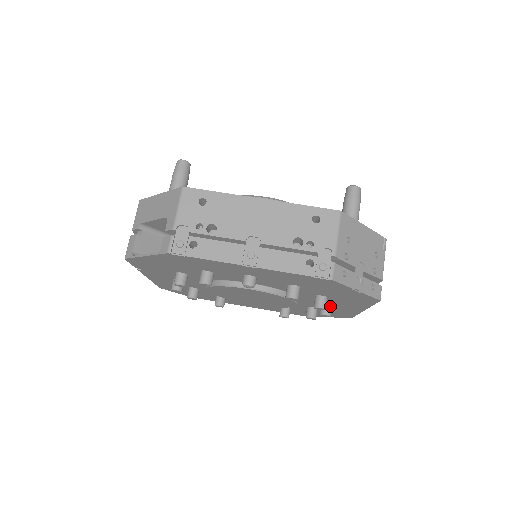
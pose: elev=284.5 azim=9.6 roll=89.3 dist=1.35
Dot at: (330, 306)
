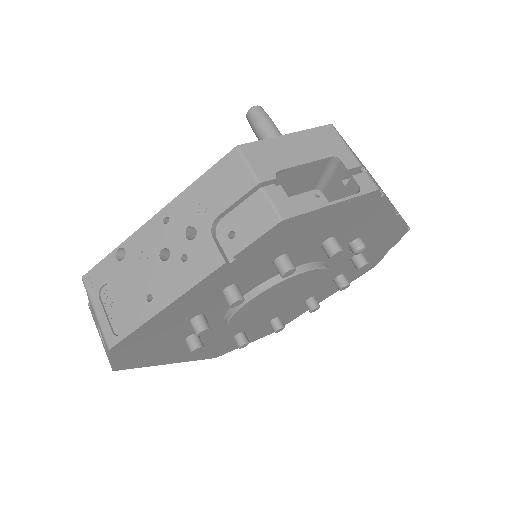
Dot at: (315, 299)
